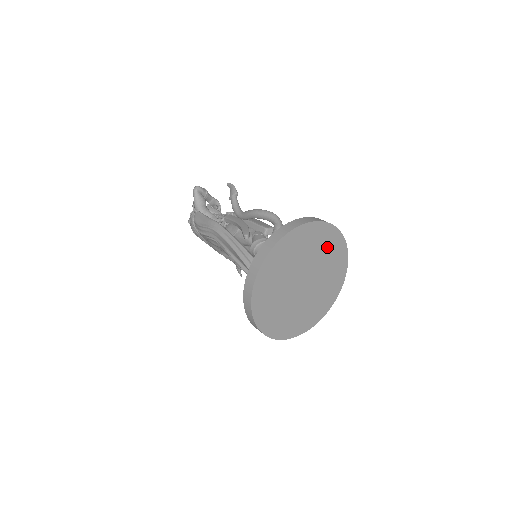
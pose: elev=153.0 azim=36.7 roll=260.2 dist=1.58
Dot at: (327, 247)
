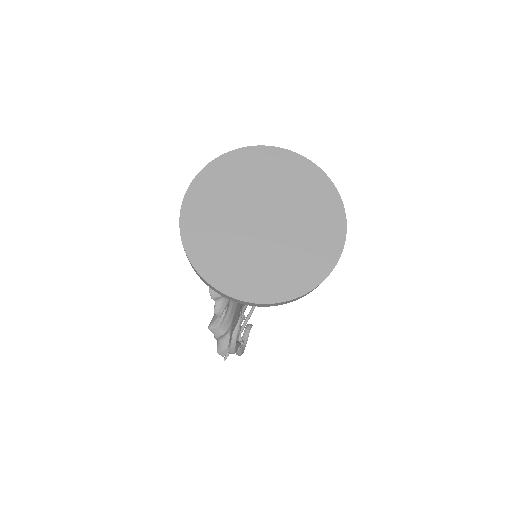
Dot at: (319, 222)
